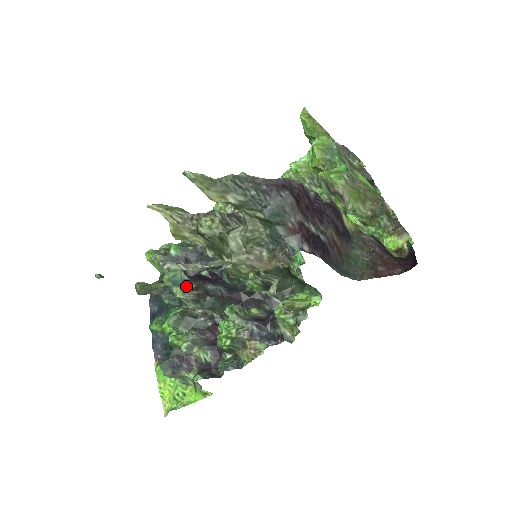
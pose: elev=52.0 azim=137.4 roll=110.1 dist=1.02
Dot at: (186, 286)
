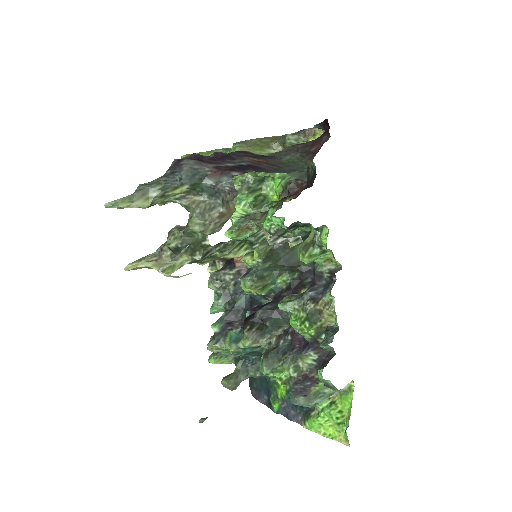
Dot at: (244, 333)
